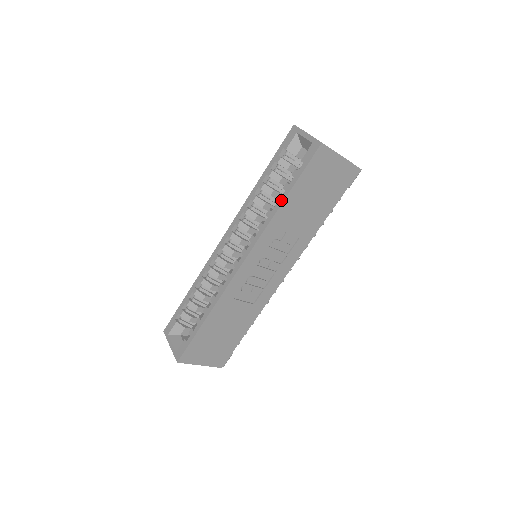
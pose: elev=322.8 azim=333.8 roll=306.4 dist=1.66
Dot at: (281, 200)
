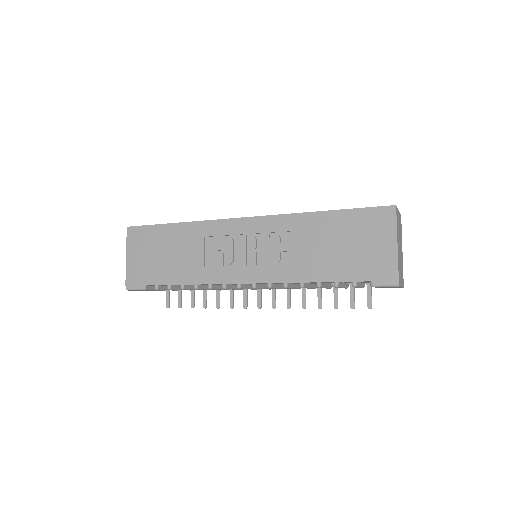
Dot at: (320, 211)
